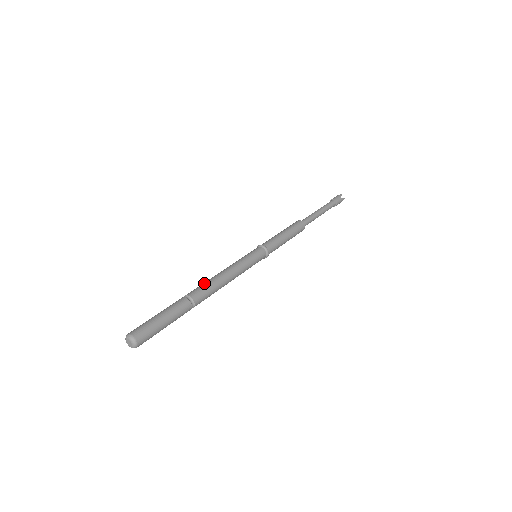
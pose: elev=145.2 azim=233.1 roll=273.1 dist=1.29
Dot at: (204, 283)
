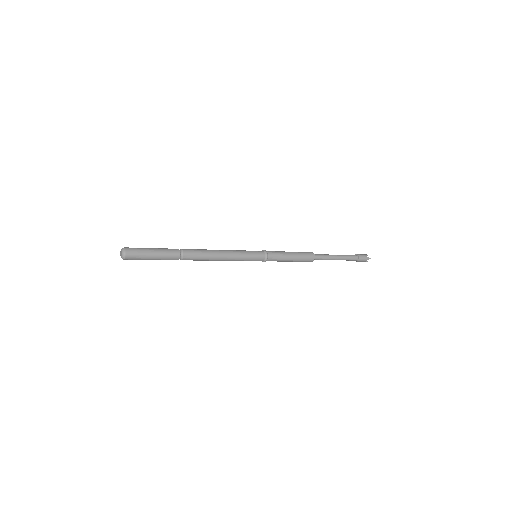
Dot at: (199, 249)
